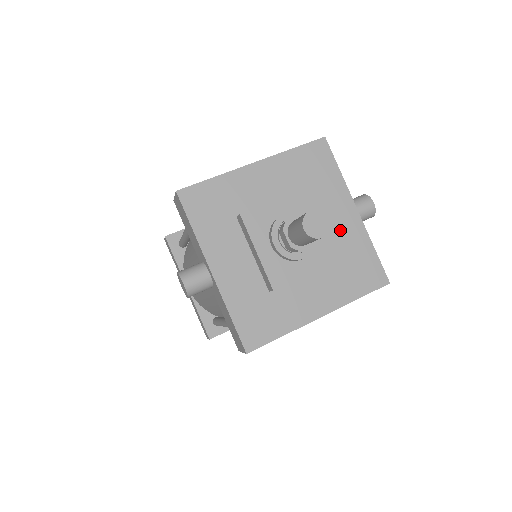
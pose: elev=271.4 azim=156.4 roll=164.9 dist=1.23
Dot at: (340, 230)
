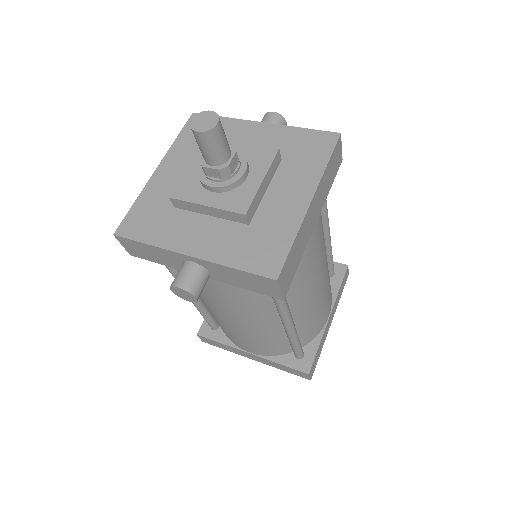
Dot at: (262, 143)
